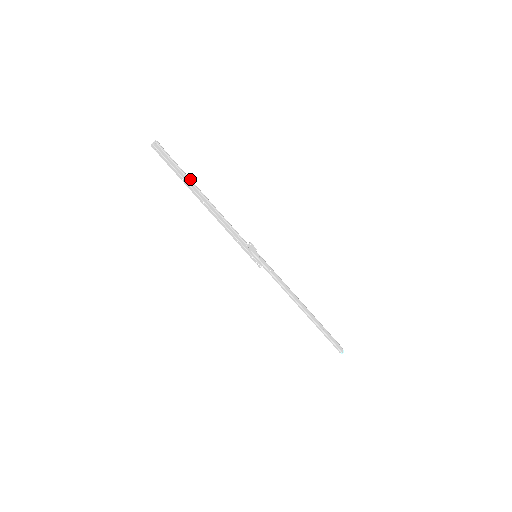
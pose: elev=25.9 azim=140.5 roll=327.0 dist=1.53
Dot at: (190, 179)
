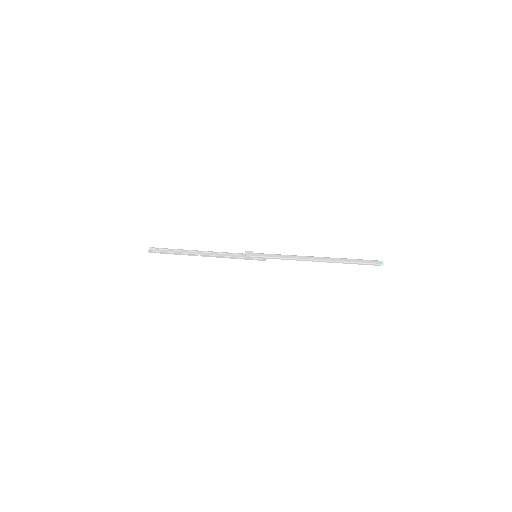
Dot at: (181, 250)
